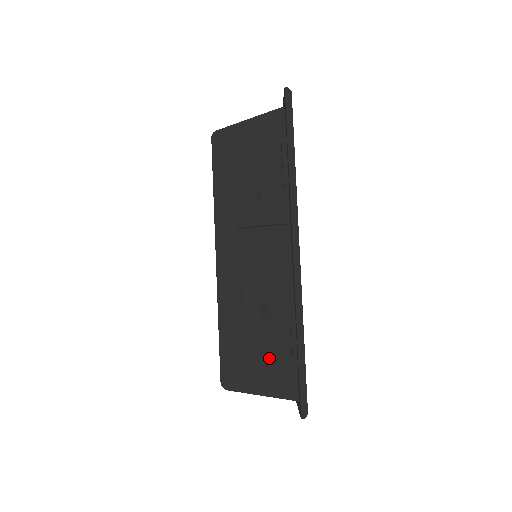
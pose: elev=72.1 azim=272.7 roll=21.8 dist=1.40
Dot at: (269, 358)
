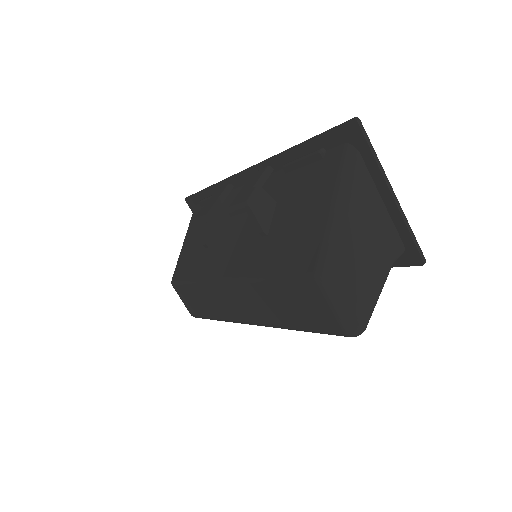
Dot at: (307, 193)
